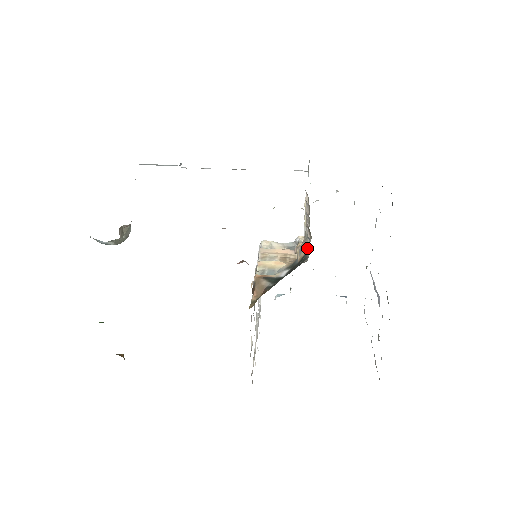
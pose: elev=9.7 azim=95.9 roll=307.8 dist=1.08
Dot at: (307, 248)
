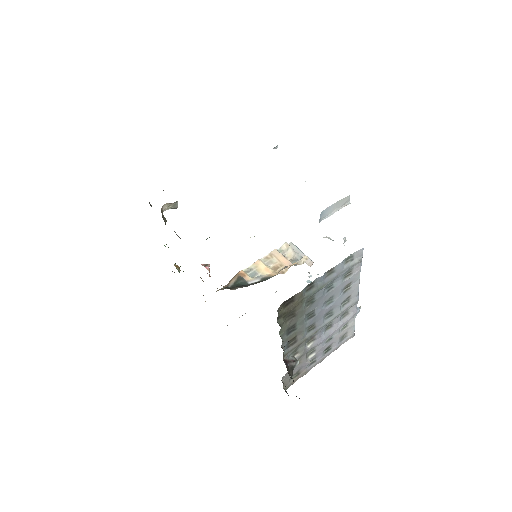
Dot at: occluded
